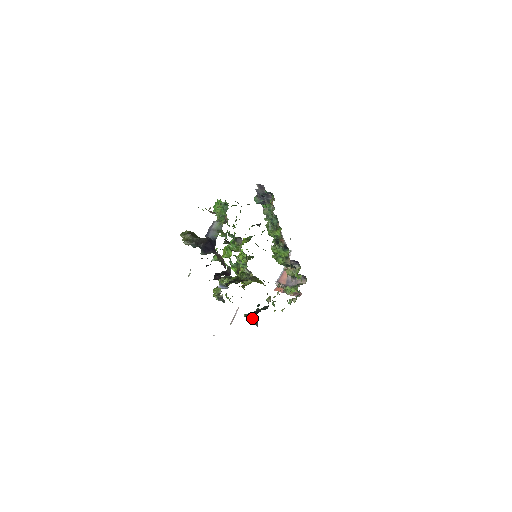
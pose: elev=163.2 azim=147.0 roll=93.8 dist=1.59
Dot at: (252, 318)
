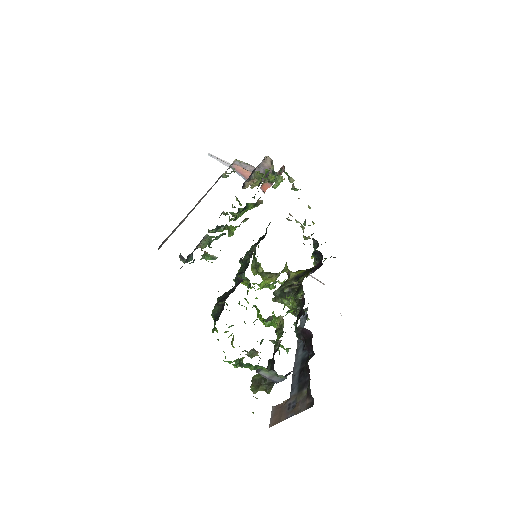
Dot at: occluded
